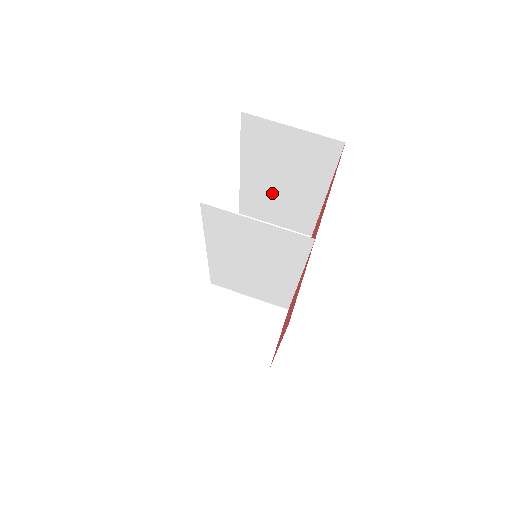
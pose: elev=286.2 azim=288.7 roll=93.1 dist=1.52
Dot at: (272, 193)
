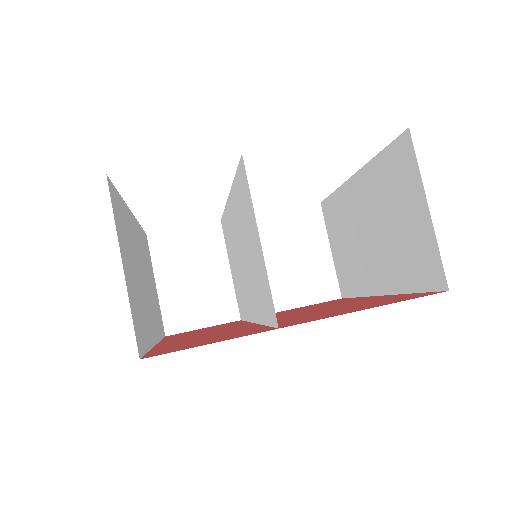
Dot at: (354, 228)
